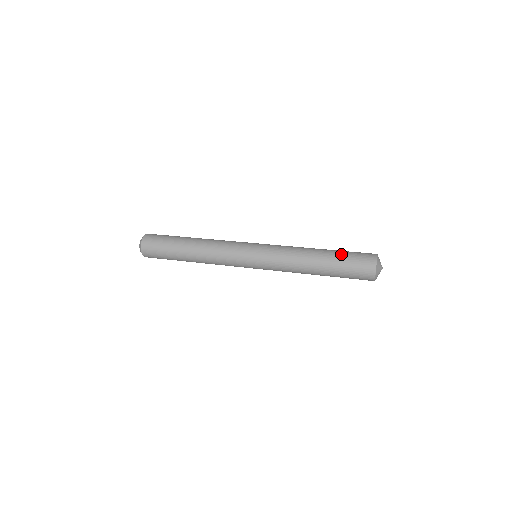
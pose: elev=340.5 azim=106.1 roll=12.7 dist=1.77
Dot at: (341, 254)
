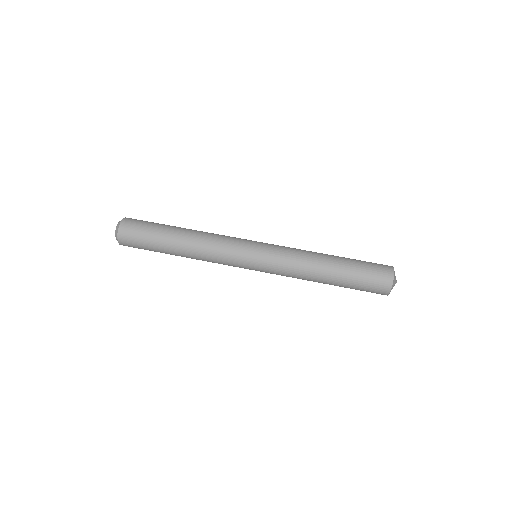
Dot at: (354, 269)
